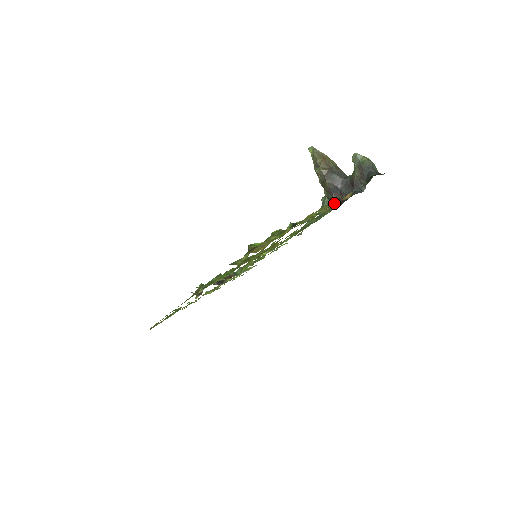
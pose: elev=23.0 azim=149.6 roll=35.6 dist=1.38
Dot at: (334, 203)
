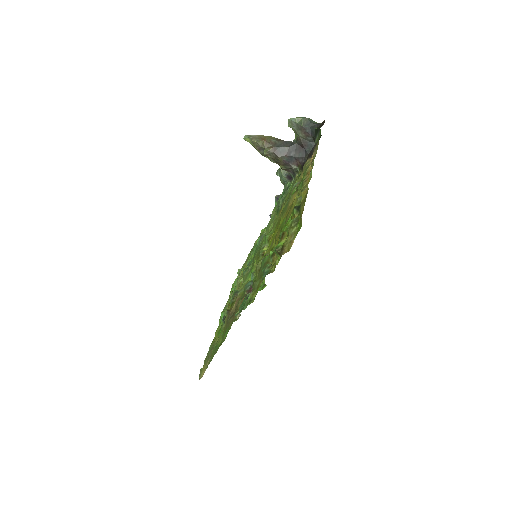
Dot at: (309, 170)
